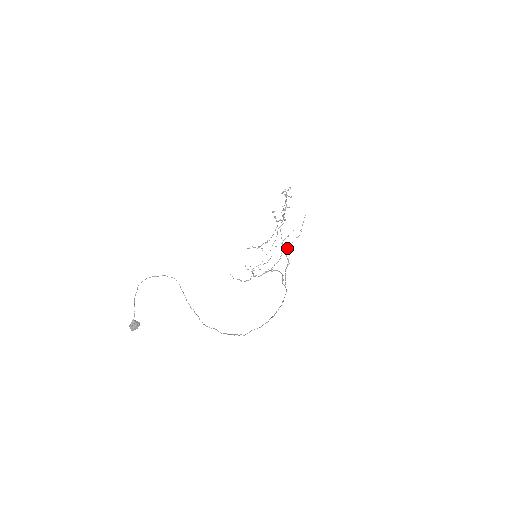
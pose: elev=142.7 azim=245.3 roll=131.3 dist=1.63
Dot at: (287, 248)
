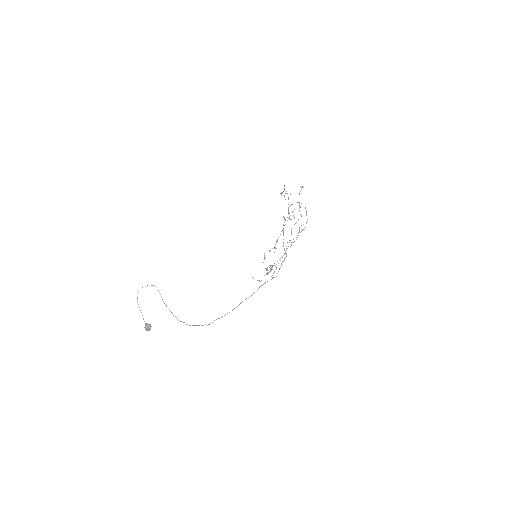
Dot at: (292, 242)
